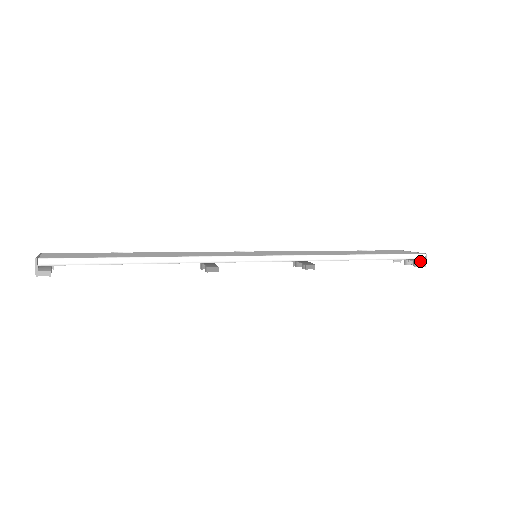
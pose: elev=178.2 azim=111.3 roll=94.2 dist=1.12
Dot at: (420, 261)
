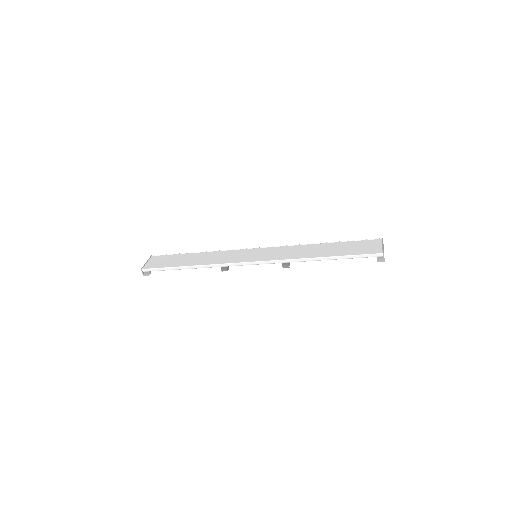
Dot at: (380, 257)
